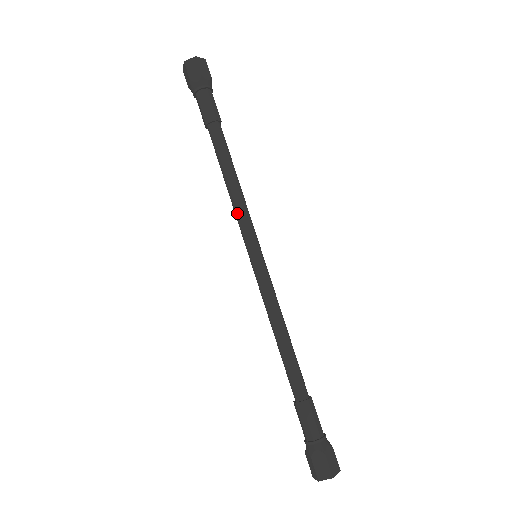
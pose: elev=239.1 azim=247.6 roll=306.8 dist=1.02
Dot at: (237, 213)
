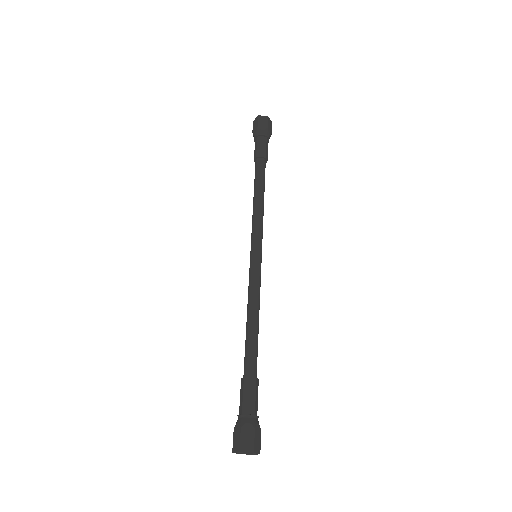
Dot at: (255, 220)
